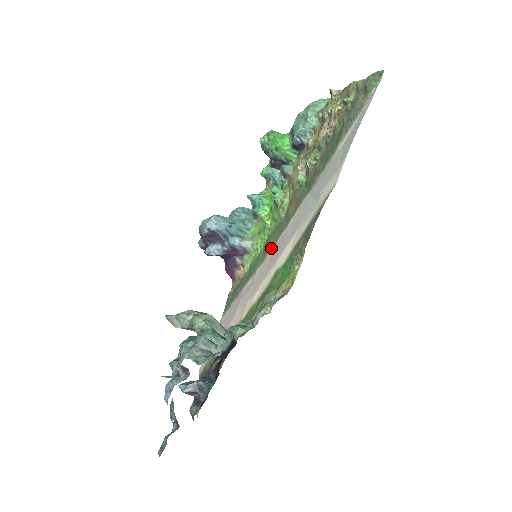
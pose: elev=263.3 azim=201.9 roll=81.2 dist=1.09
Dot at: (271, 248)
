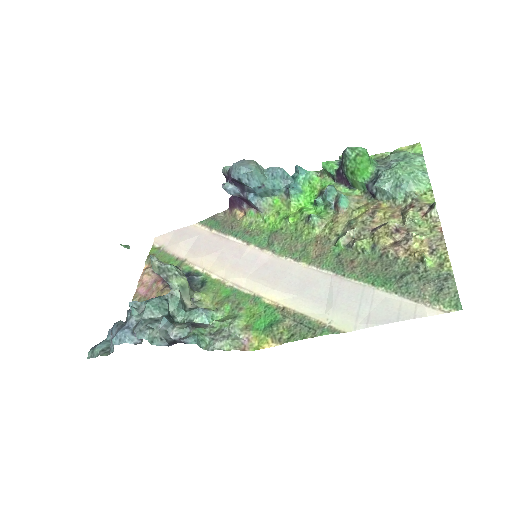
Dot at: (273, 252)
